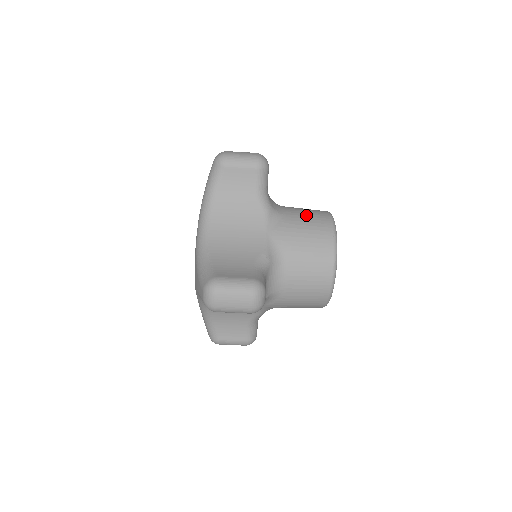
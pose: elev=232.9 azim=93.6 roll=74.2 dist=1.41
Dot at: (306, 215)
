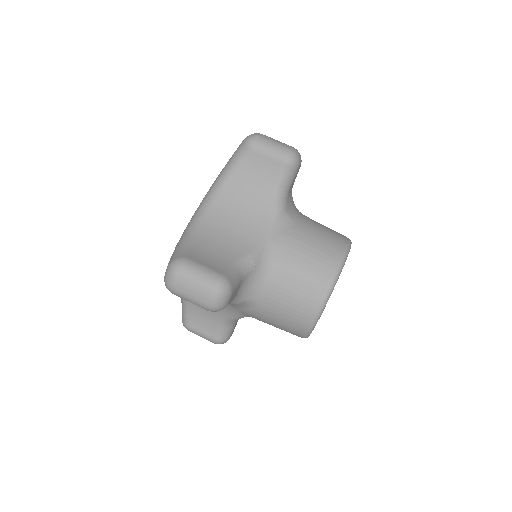
Dot at: (320, 233)
